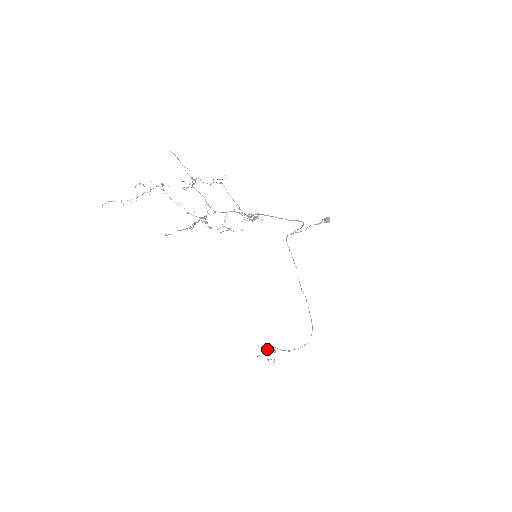
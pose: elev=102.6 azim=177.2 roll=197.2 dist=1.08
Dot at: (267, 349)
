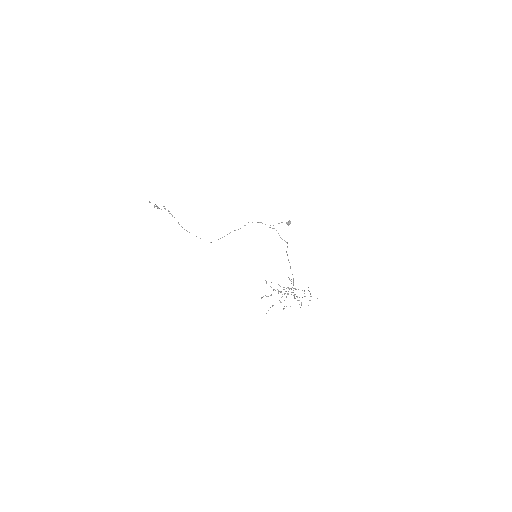
Dot at: (165, 209)
